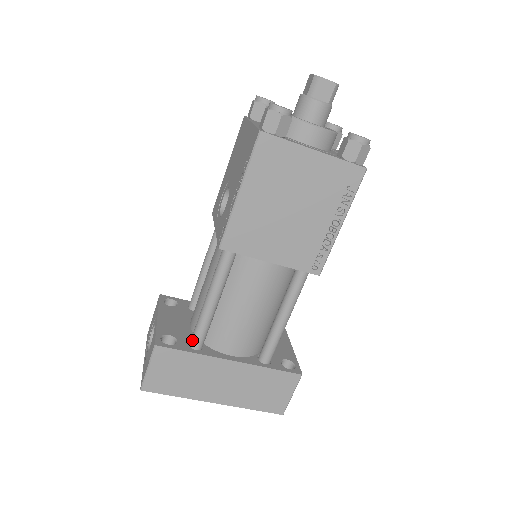
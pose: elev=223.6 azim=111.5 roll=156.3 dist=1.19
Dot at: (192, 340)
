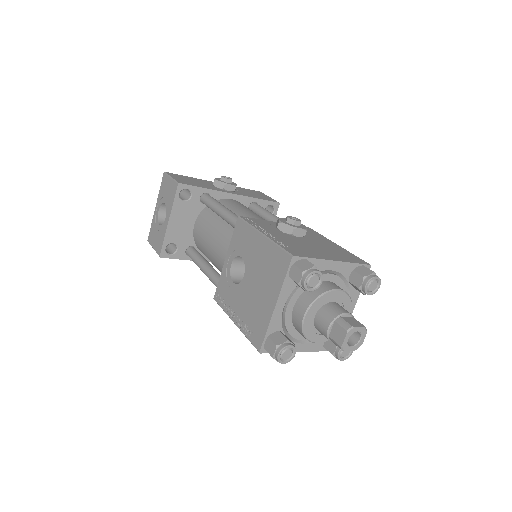
Dot at: (188, 255)
